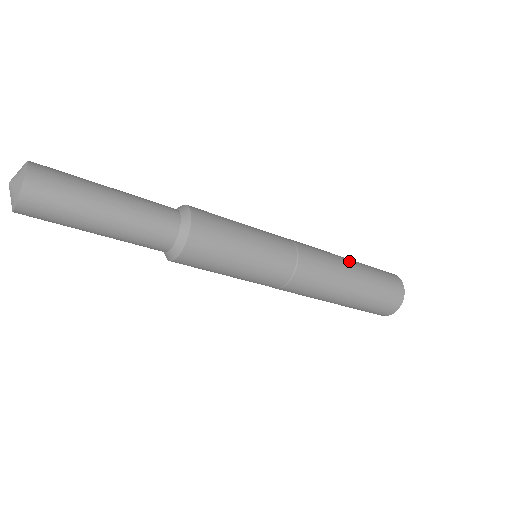
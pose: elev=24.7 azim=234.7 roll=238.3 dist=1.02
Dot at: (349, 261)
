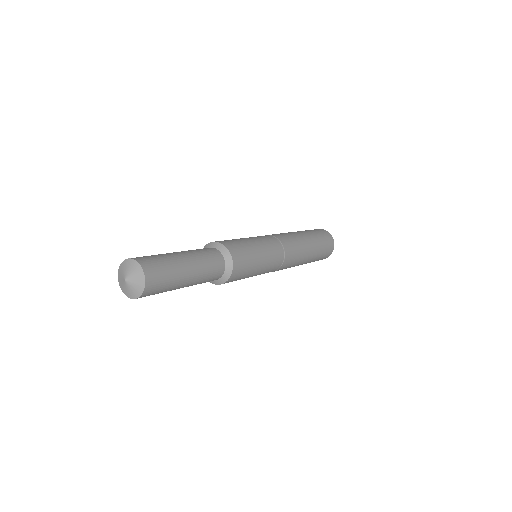
Dot at: (297, 232)
